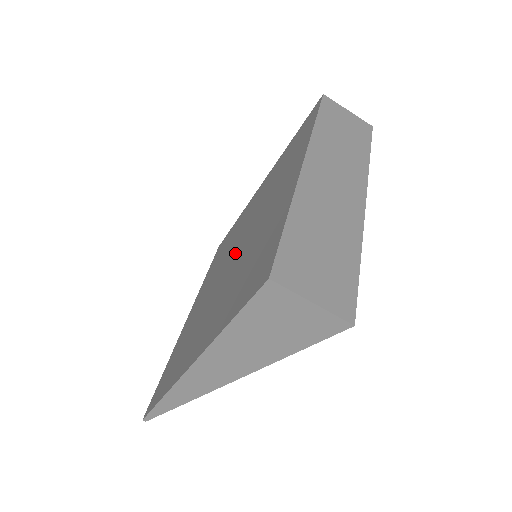
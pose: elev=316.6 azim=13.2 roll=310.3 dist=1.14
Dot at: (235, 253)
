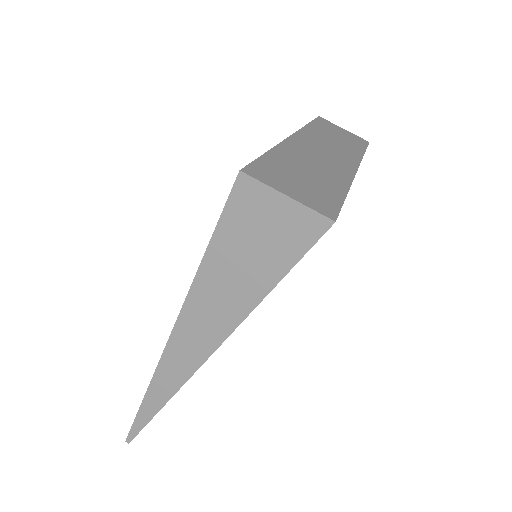
Dot at: occluded
